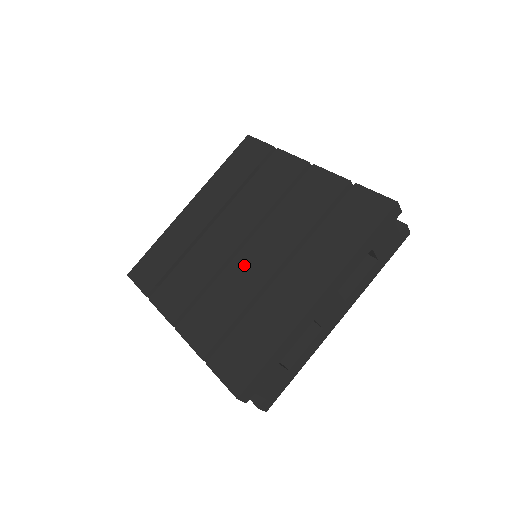
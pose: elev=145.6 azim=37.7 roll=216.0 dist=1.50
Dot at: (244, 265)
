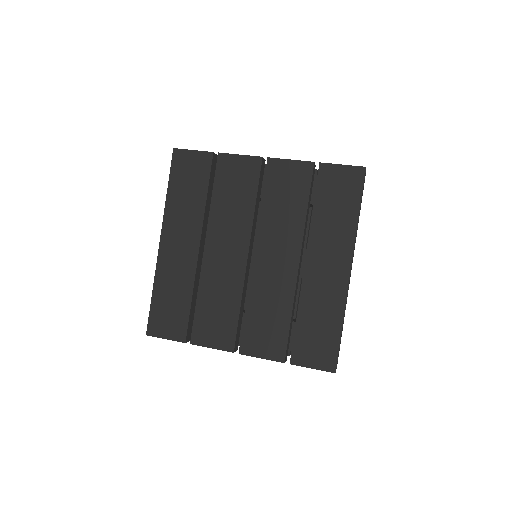
Dot at: (265, 273)
